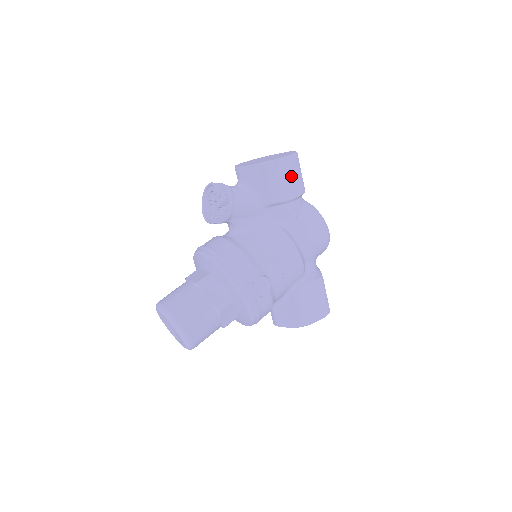
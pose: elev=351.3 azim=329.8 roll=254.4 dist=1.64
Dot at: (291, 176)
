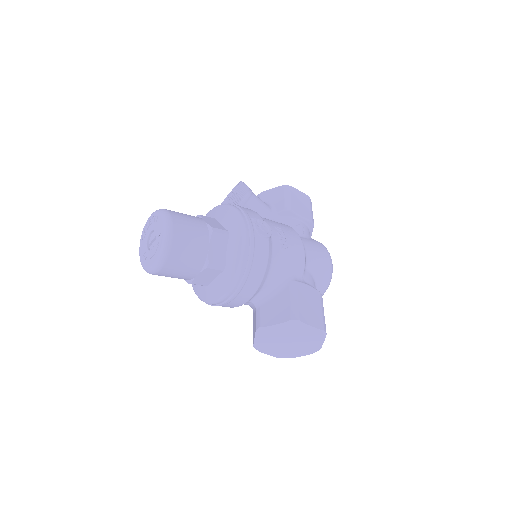
Dot at: (304, 205)
